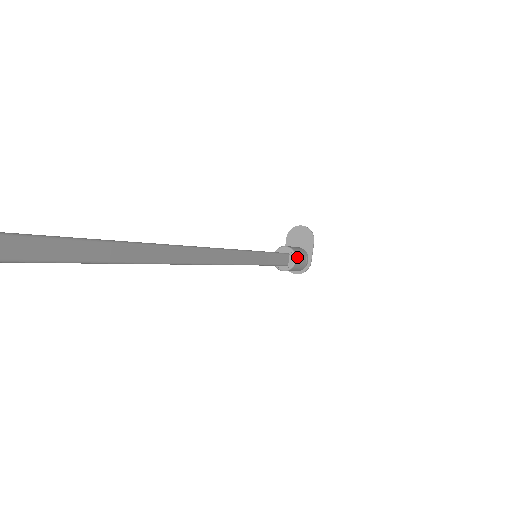
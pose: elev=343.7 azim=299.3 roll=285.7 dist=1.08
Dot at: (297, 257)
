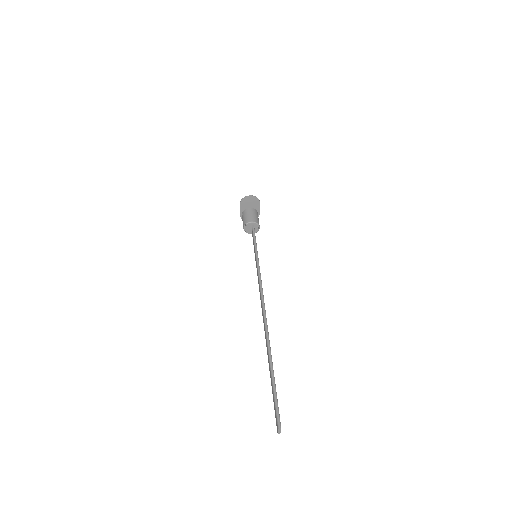
Dot at: (259, 225)
